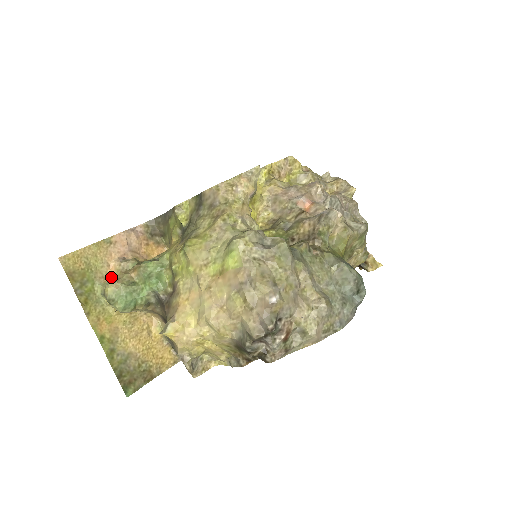
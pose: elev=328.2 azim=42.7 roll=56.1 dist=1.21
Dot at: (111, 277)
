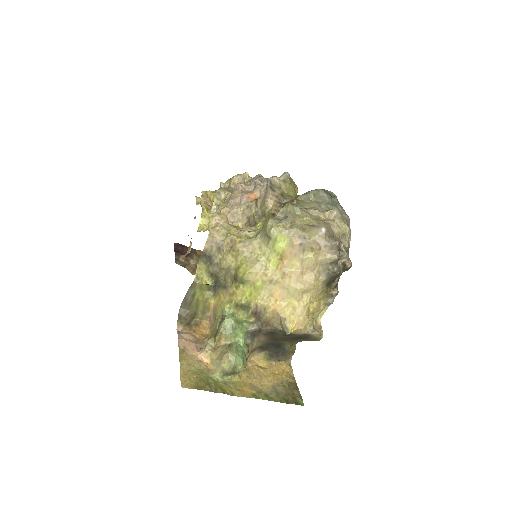
Dot at: (212, 363)
